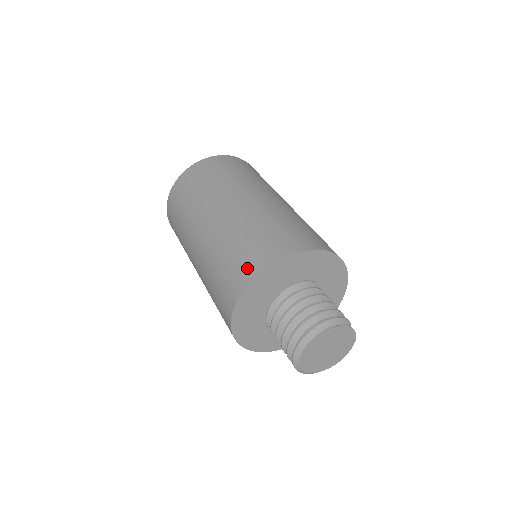
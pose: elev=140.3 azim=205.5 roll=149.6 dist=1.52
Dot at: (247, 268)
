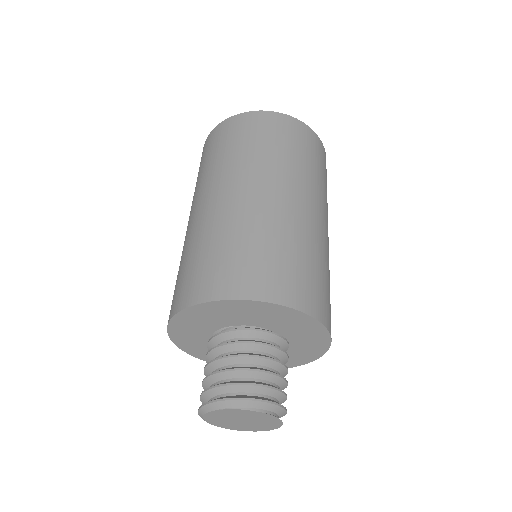
Dot at: (266, 283)
